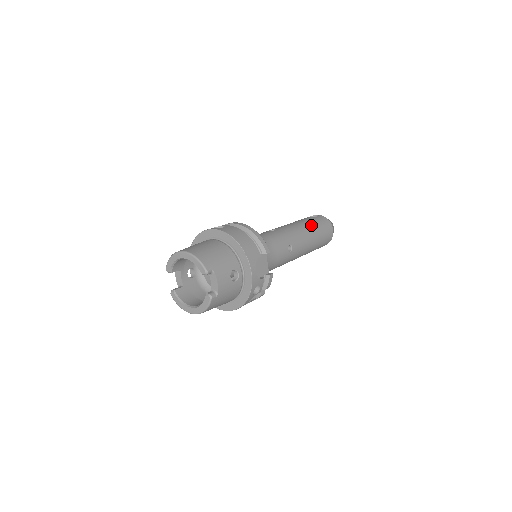
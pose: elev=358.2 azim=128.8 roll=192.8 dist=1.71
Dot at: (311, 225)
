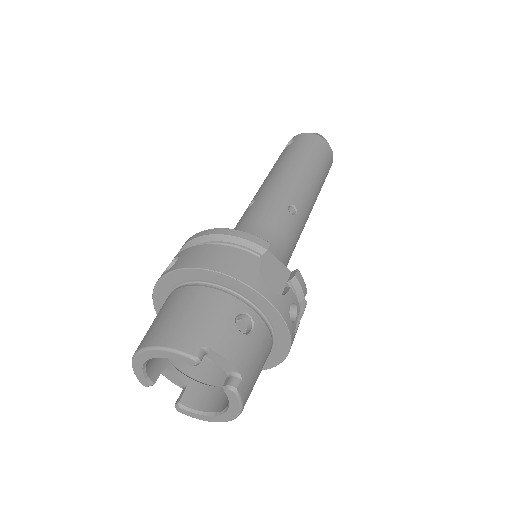
Dot at: (295, 157)
